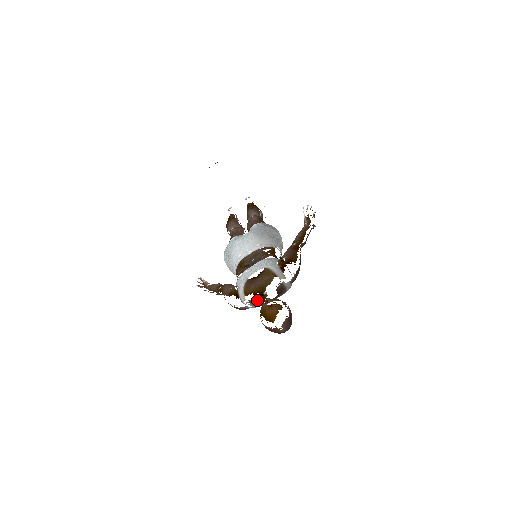
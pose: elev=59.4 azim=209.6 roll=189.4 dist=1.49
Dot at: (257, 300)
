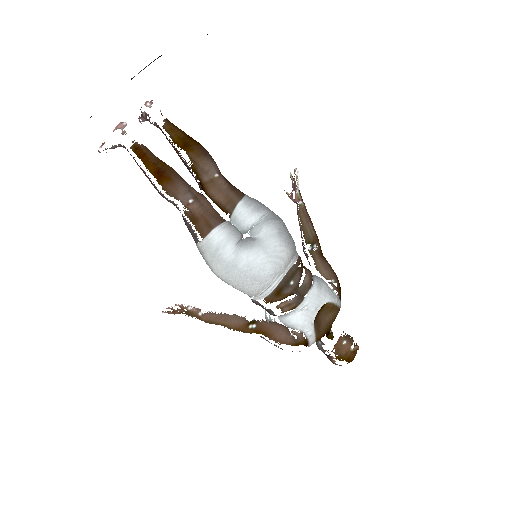
Dot at: occluded
